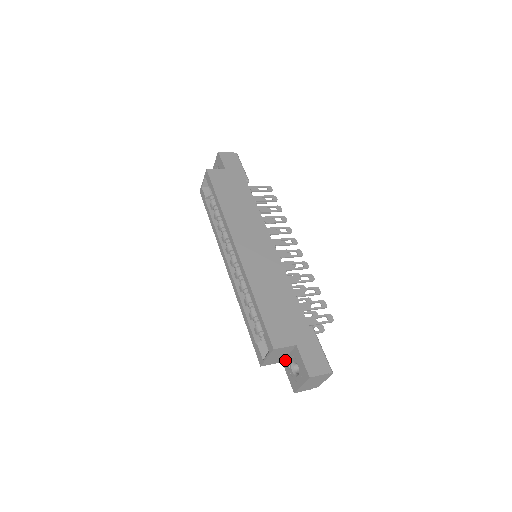
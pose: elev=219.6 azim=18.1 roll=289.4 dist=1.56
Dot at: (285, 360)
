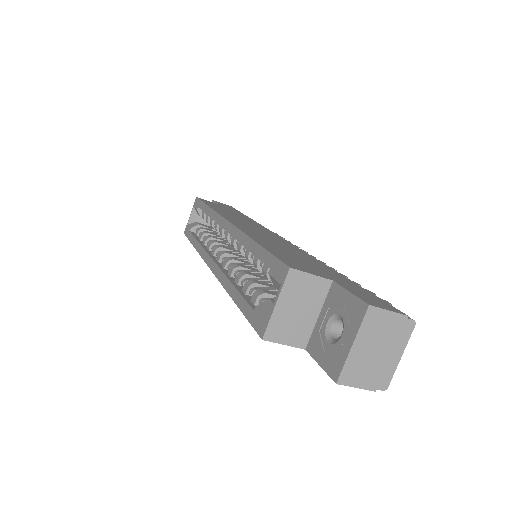
Dot at: (311, 337)
